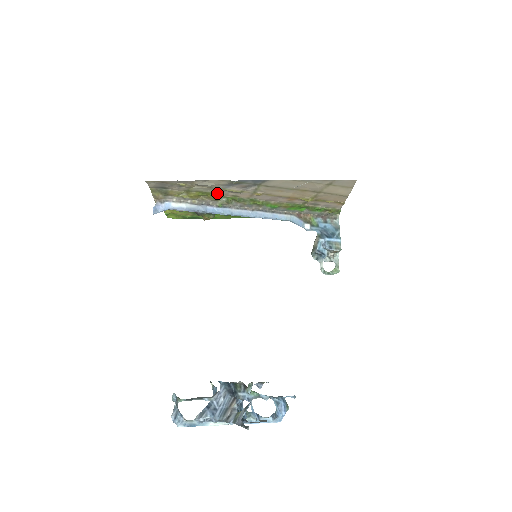
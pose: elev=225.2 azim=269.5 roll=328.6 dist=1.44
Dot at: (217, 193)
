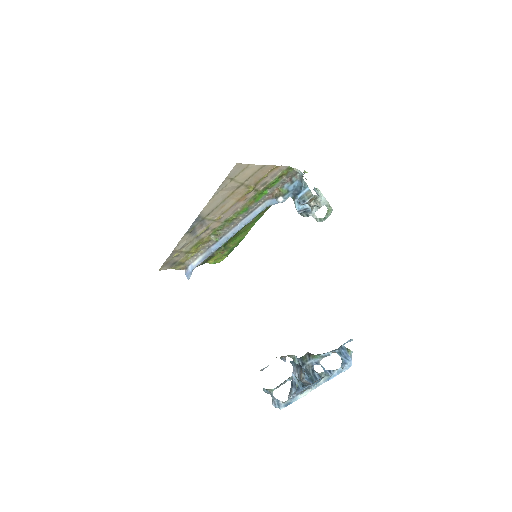
Dot at: (202, 238)
